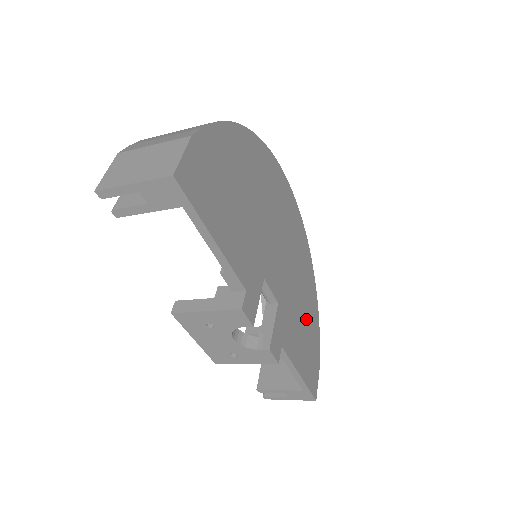
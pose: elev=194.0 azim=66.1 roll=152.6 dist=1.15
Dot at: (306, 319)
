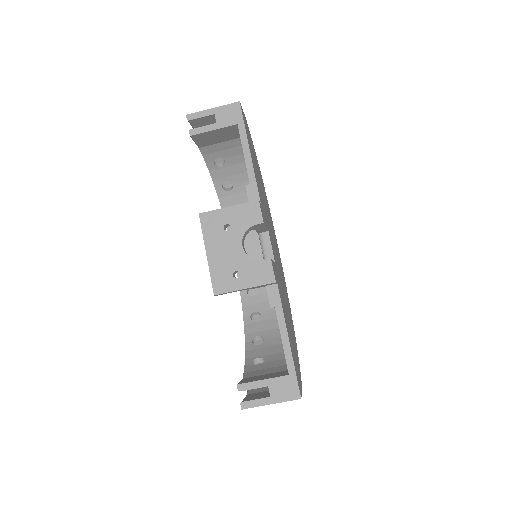
Dot at: (291, 331)
